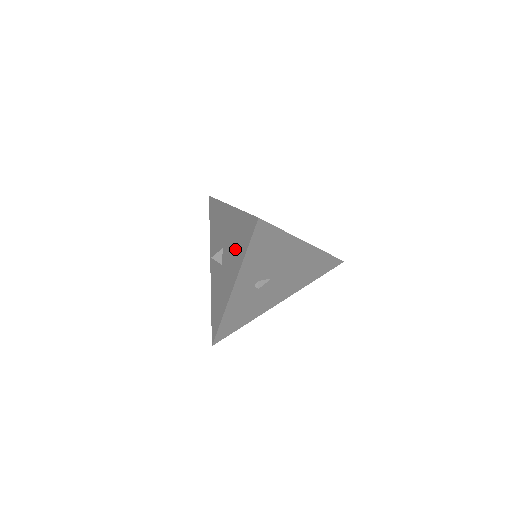
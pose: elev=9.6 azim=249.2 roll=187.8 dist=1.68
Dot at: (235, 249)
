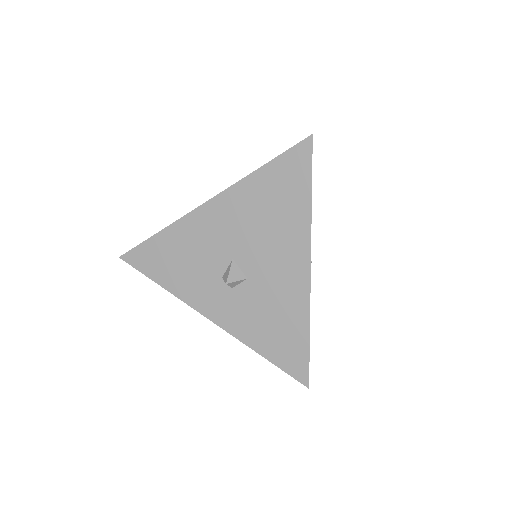
Dot at: (276, 221)
